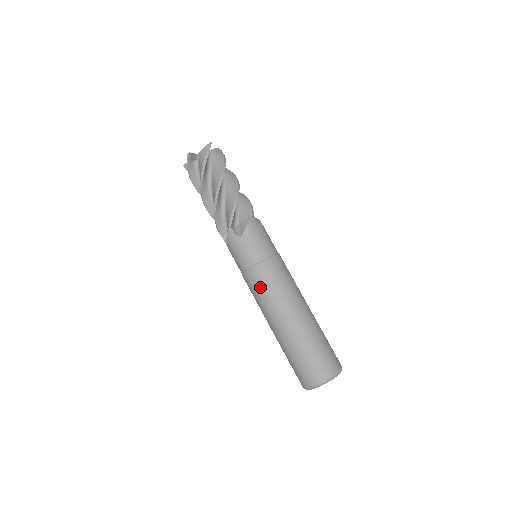
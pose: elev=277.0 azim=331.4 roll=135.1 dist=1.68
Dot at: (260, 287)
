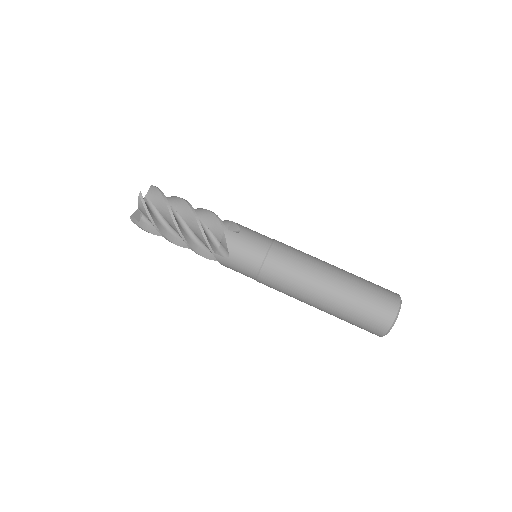
Dot at: (289, 260)
